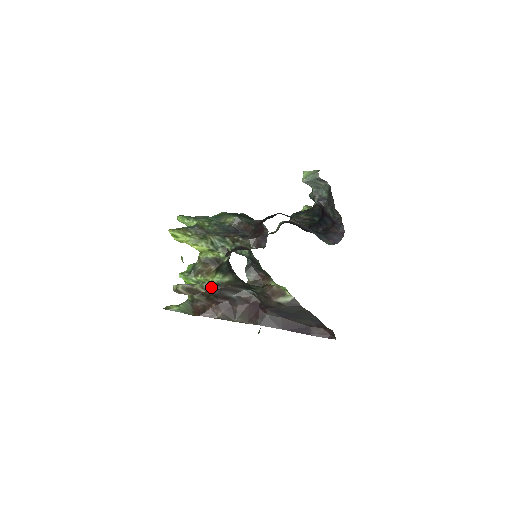
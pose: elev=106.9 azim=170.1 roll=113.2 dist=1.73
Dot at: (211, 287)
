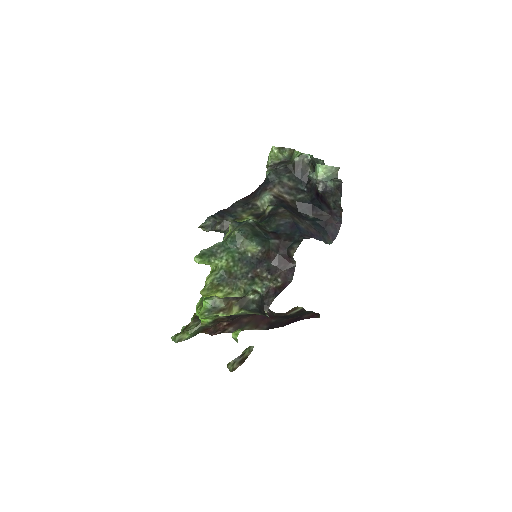
Dot at: (230, 317)
